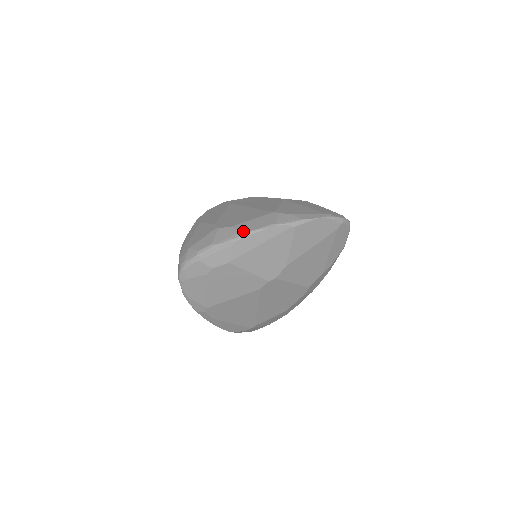
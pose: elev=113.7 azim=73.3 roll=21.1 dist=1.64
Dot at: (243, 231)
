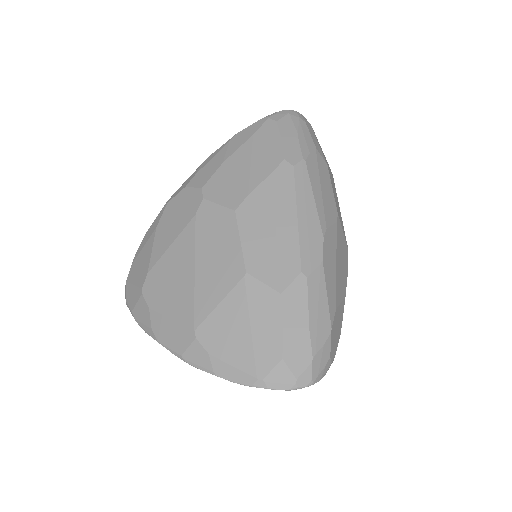
Dot at: (152, 333)
